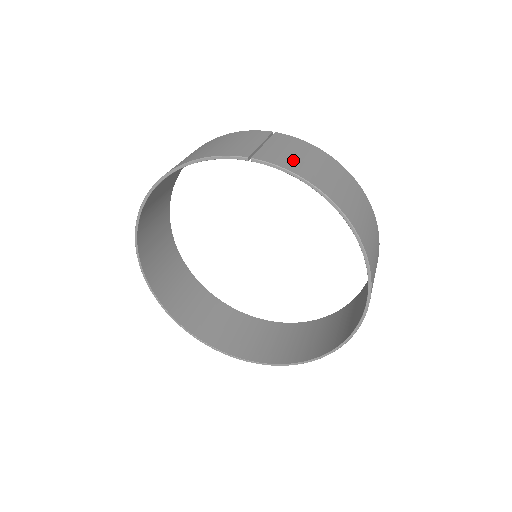
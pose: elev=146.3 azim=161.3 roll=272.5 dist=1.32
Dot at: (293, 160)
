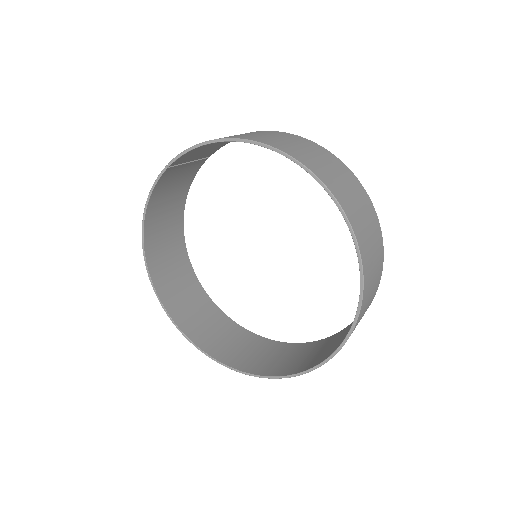
Dot at: occluded
